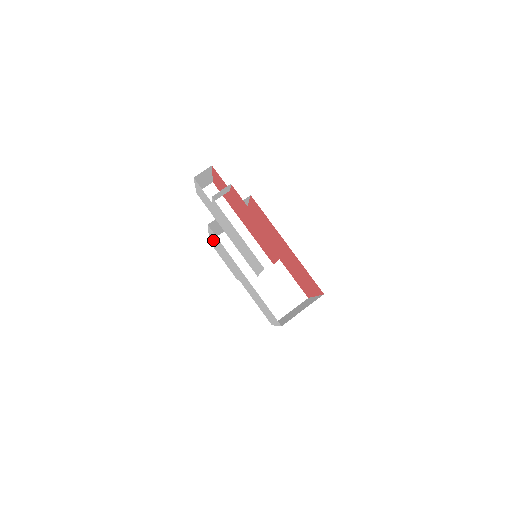
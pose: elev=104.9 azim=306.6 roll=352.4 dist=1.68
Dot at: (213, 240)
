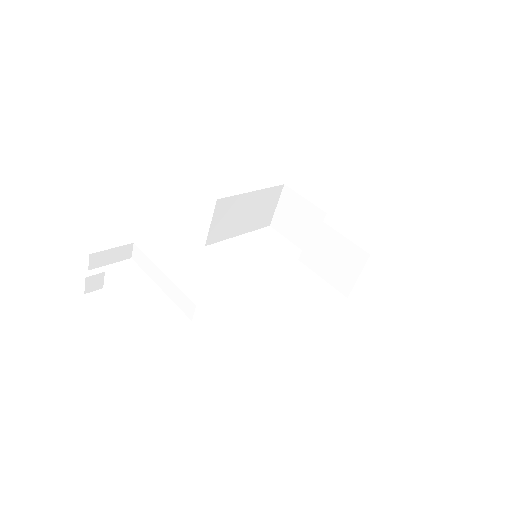
Dot at: occluded
